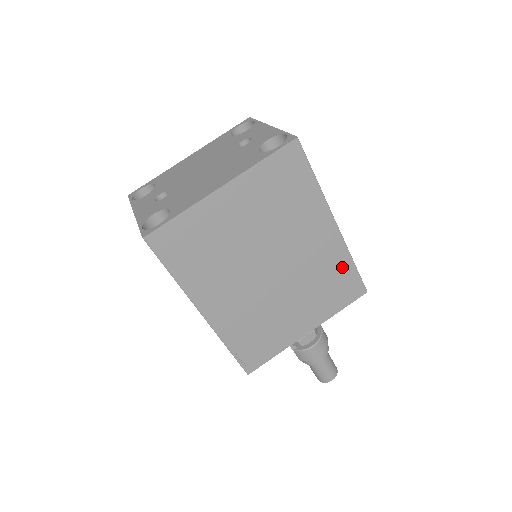
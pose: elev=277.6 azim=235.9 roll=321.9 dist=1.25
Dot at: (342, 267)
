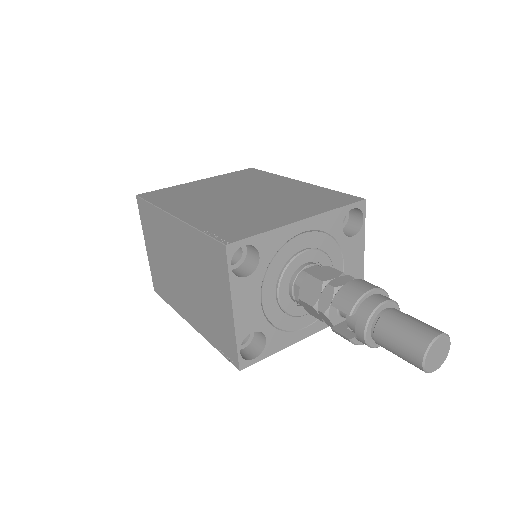
Dot at: (321, 192)
